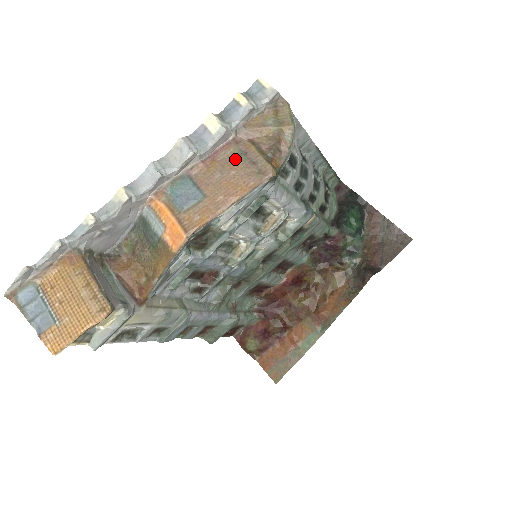
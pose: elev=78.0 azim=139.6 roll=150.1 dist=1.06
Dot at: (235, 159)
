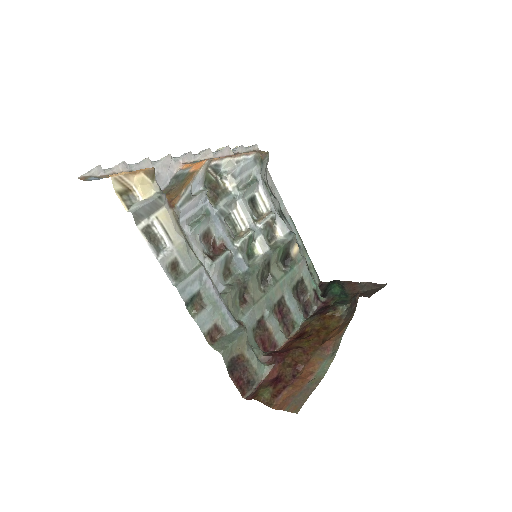
Dot at: occluded
